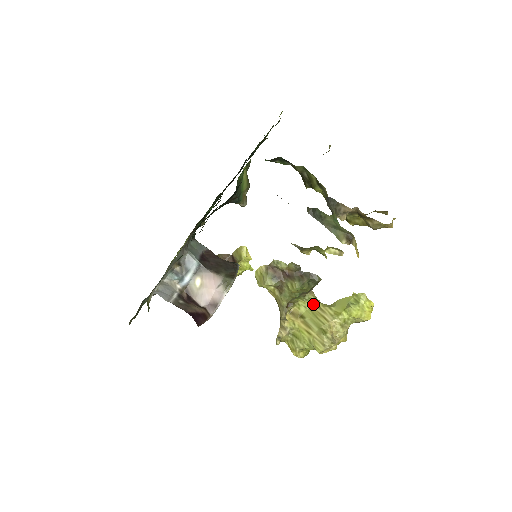
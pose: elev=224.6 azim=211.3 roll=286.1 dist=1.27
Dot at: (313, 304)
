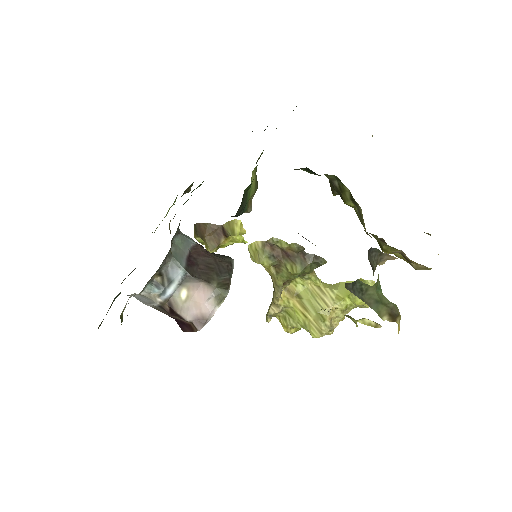
Dot at: (313, 283)
